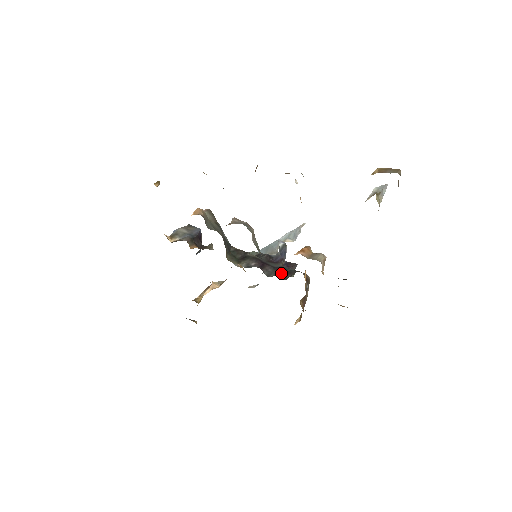
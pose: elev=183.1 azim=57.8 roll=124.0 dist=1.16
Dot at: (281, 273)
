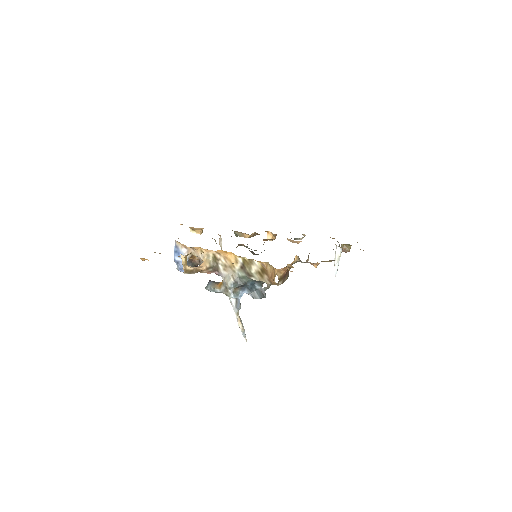
Dot at: occluded
